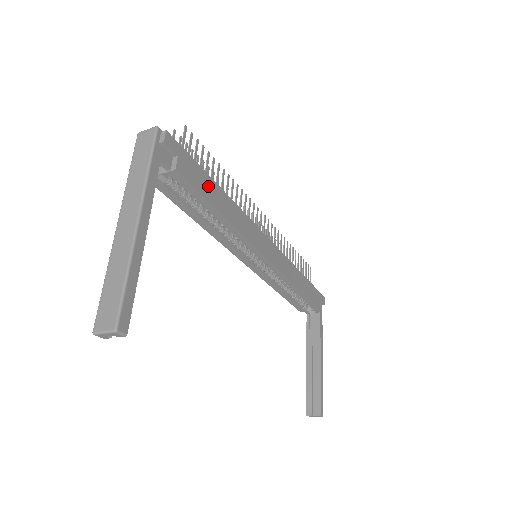
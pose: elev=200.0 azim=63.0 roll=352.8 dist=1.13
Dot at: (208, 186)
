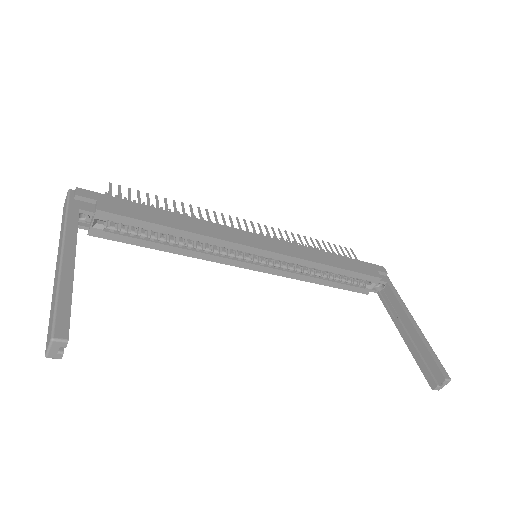
Dot at: (147, 212)
